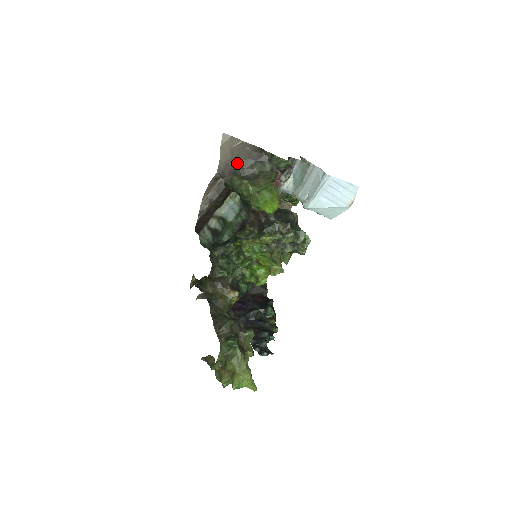
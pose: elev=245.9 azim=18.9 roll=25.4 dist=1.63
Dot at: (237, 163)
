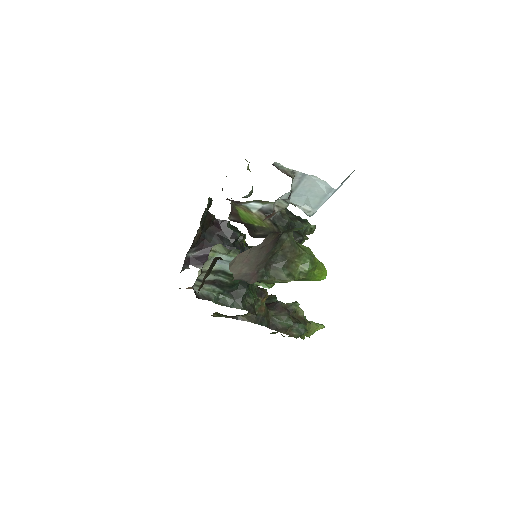
Dot at: (258, 266)
